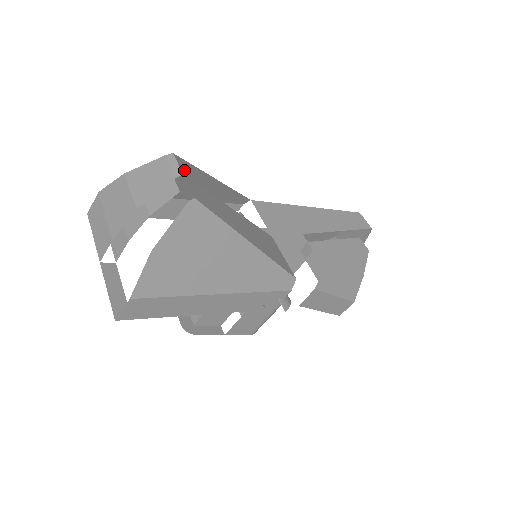
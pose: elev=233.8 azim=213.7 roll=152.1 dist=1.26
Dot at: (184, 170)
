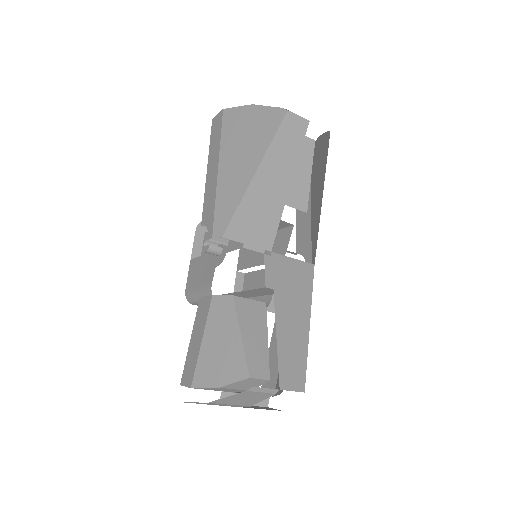
Dot at: occluded
